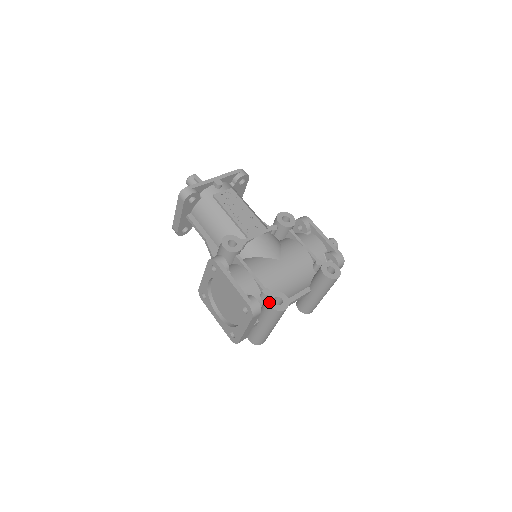
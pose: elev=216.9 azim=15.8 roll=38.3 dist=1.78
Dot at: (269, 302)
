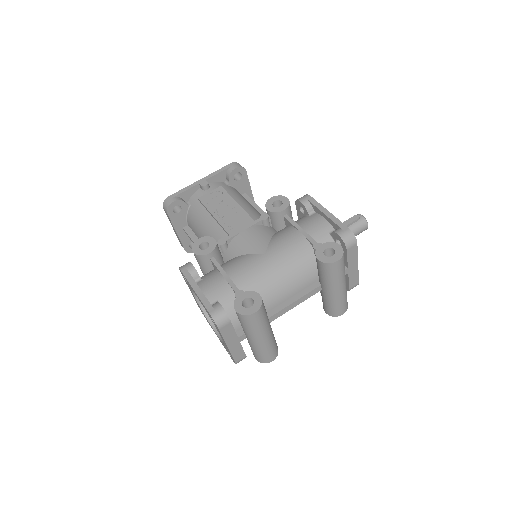
Dot at: (235, 306)
